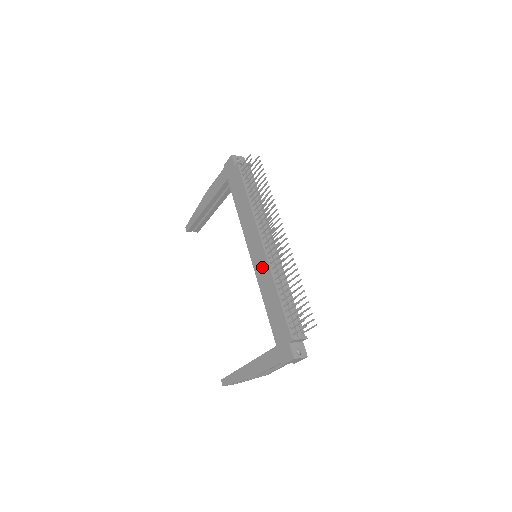
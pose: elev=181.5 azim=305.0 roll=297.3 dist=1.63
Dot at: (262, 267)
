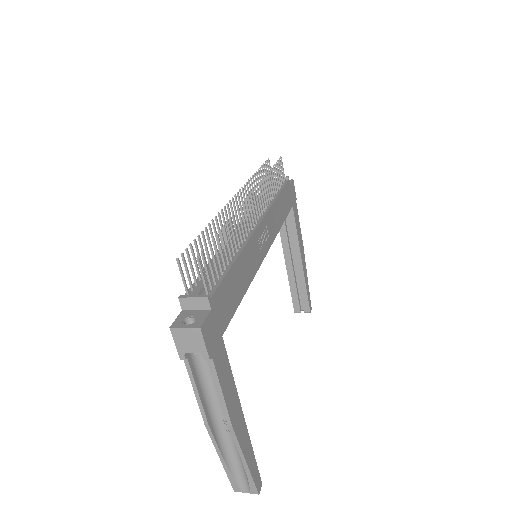
Dot at: occluded
